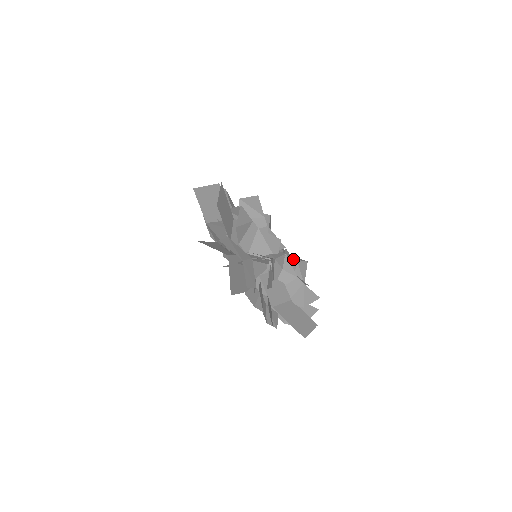
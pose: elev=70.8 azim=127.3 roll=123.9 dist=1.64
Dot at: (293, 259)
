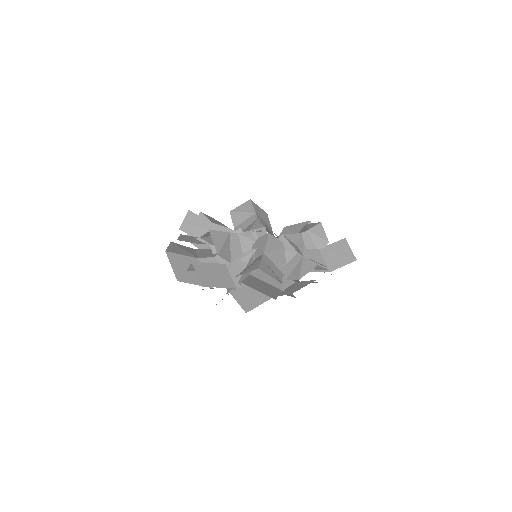
Dot at: (257, 218)
